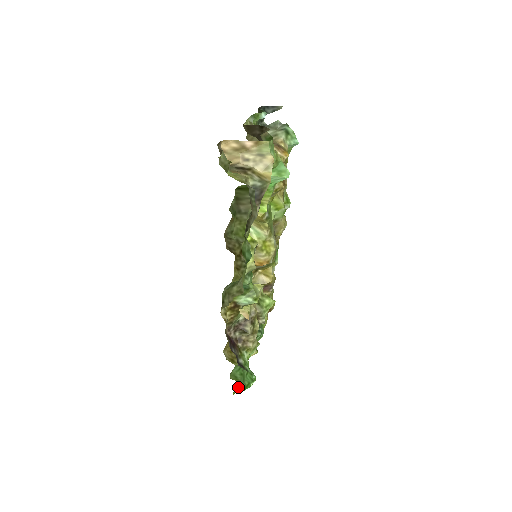
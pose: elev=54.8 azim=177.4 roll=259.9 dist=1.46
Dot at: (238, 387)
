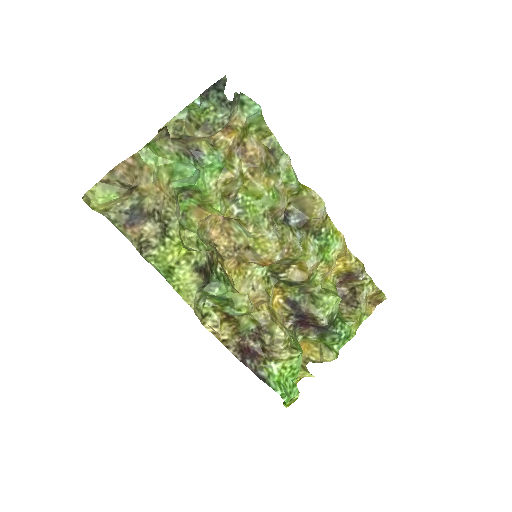
Dot at: (290, 399)
